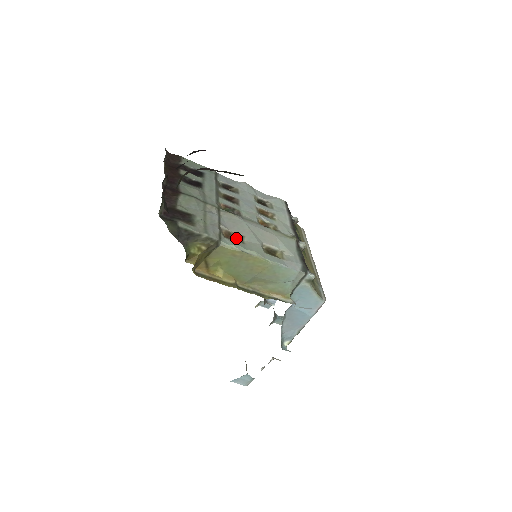
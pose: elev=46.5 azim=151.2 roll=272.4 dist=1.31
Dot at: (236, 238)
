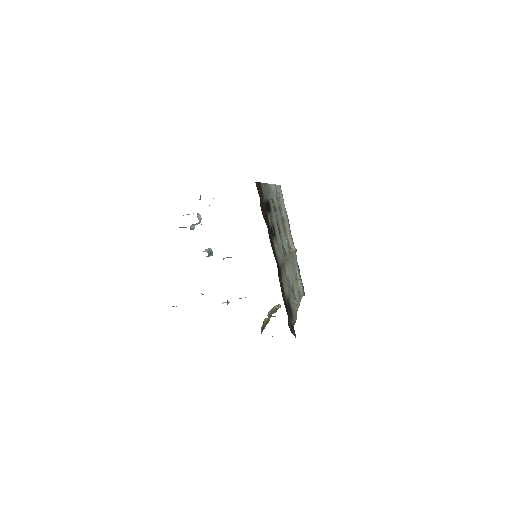
Dot at: occluded
